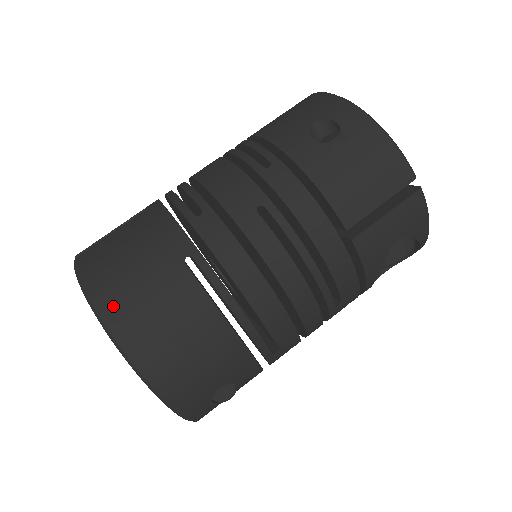
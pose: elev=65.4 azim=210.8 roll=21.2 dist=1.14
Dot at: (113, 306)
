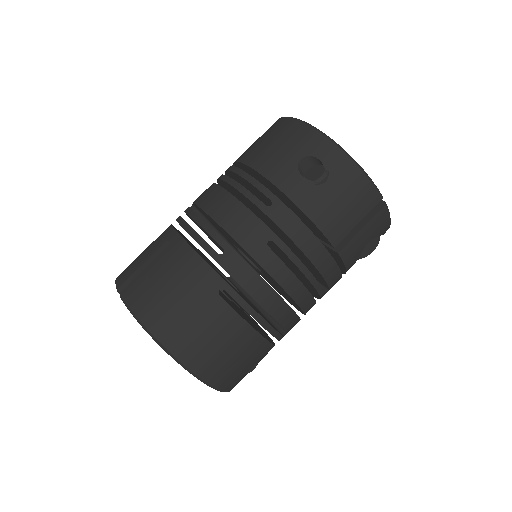
Dot at: (171, 336)
